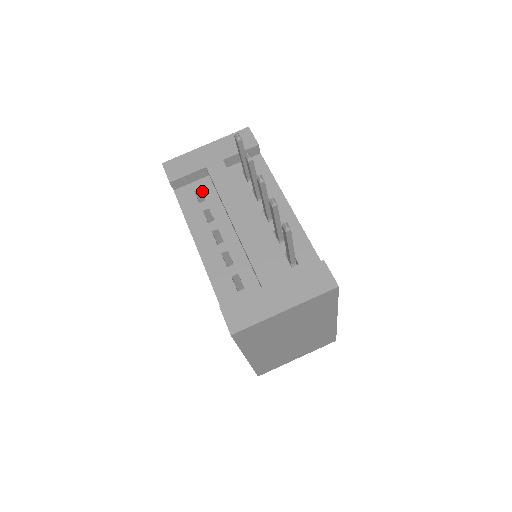
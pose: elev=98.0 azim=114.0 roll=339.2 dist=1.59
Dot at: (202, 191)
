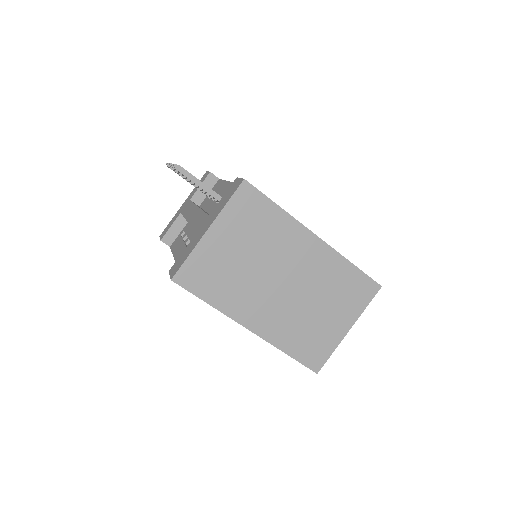
Dot at: (184, 231)
